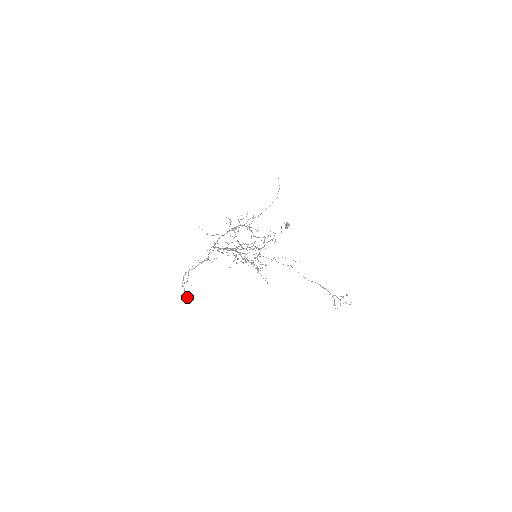
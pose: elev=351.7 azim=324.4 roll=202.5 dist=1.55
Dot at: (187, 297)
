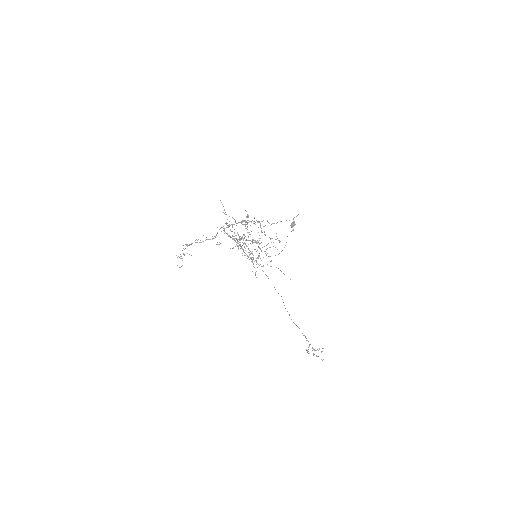
Dot at: occluded
